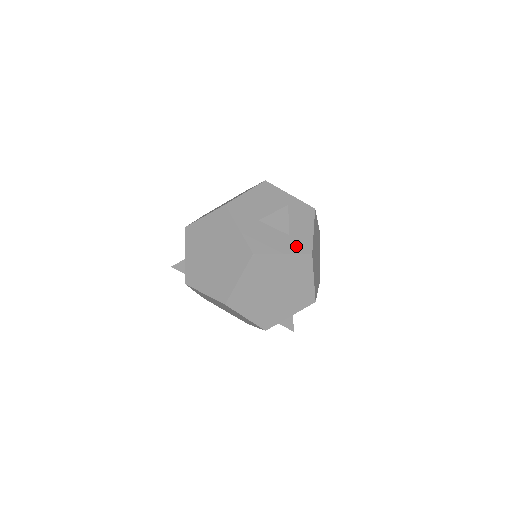
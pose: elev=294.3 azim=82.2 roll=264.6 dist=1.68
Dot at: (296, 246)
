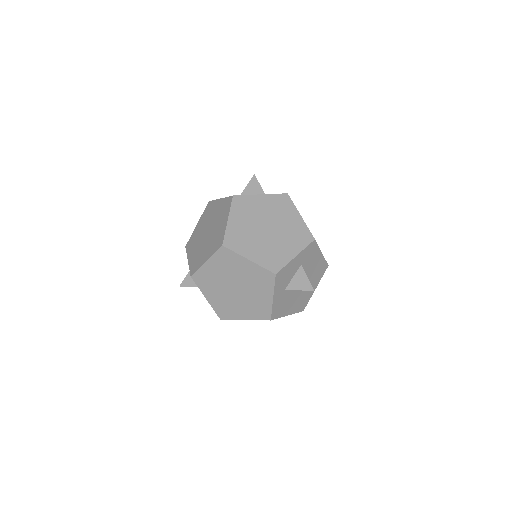
Dot at: occluded
